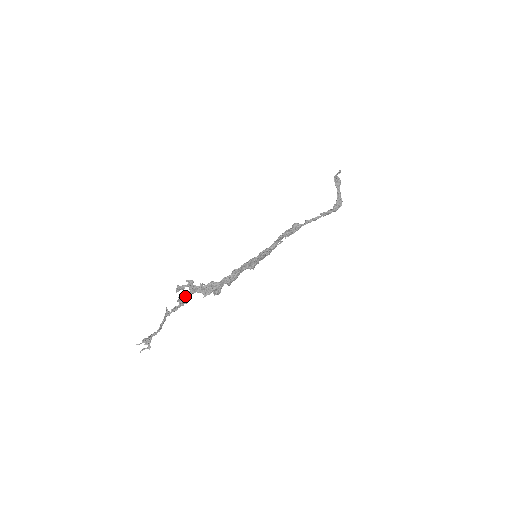
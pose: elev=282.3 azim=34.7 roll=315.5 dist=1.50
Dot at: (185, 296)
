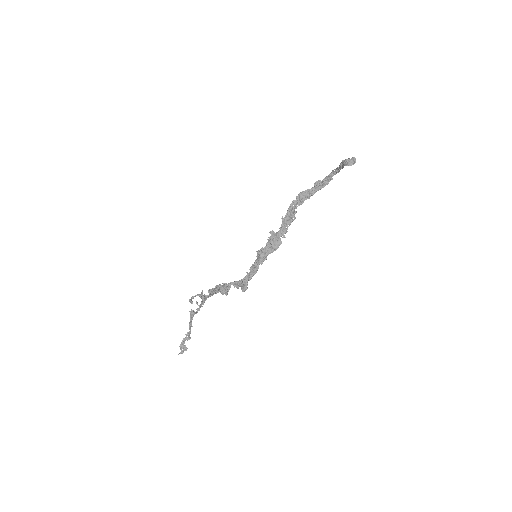
Dot at: (200, 307)
